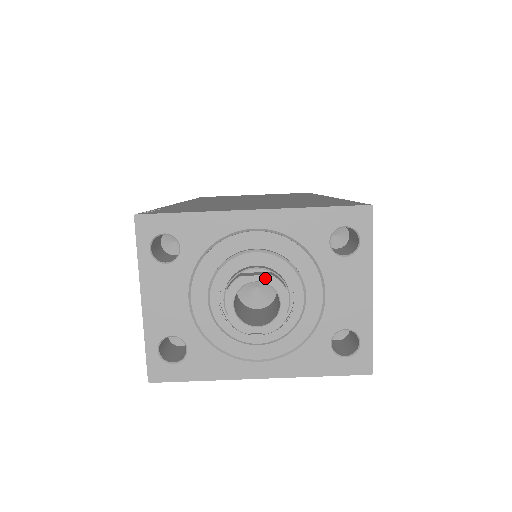
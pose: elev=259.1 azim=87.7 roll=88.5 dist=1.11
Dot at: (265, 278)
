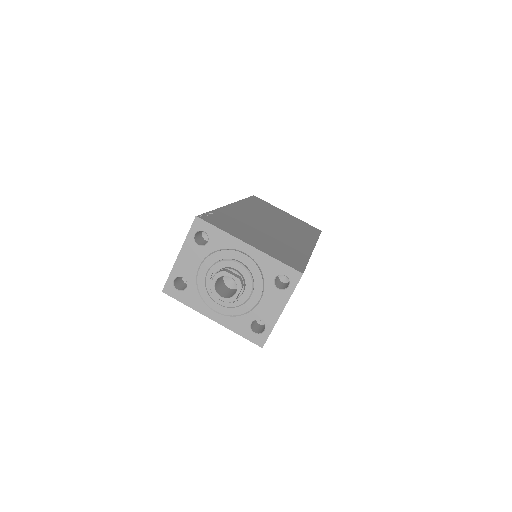
Dot at: (235, 278)
